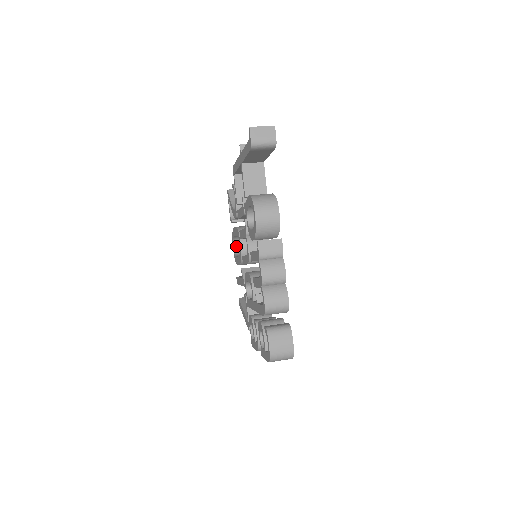
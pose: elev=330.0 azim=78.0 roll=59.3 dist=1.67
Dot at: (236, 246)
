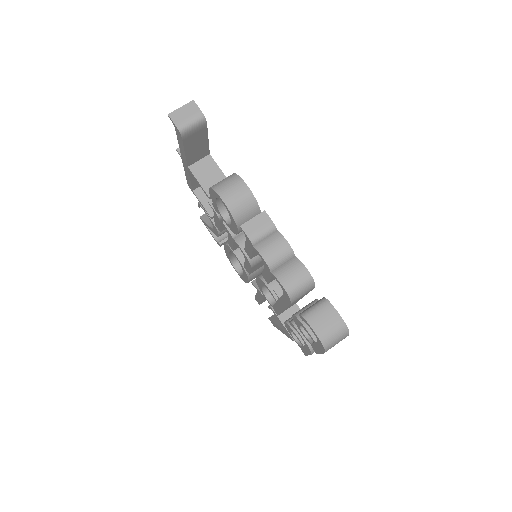
Dot at: (237, 267)
